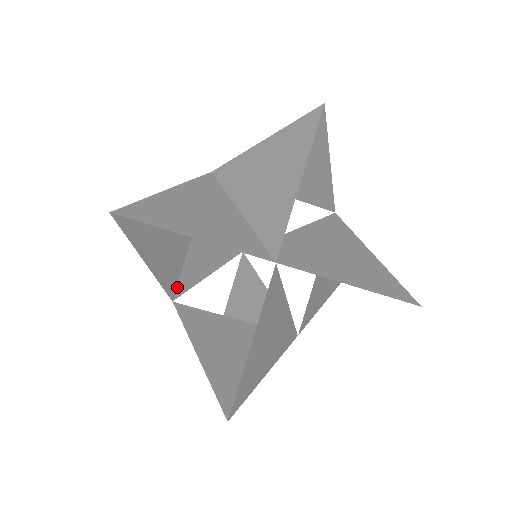
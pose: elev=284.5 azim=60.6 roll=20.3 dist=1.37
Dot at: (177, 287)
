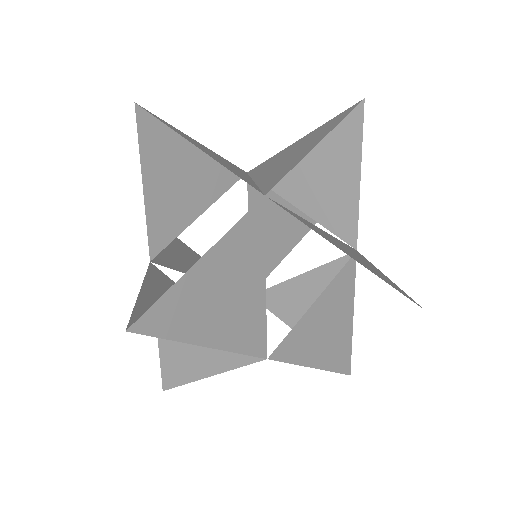
Dot at: (163, 262)
